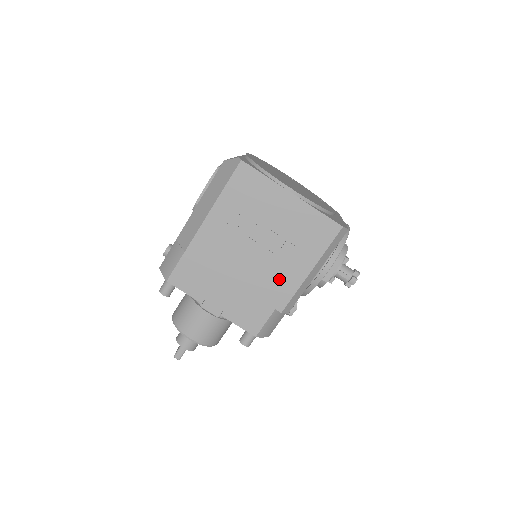
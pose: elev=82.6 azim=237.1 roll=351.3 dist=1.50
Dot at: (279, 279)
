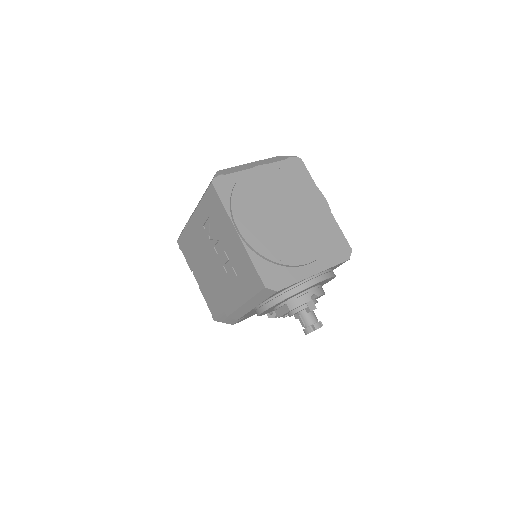
Dot at: (227, 292)
